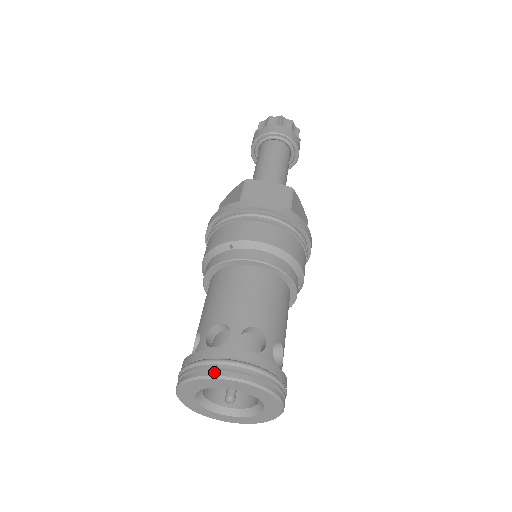
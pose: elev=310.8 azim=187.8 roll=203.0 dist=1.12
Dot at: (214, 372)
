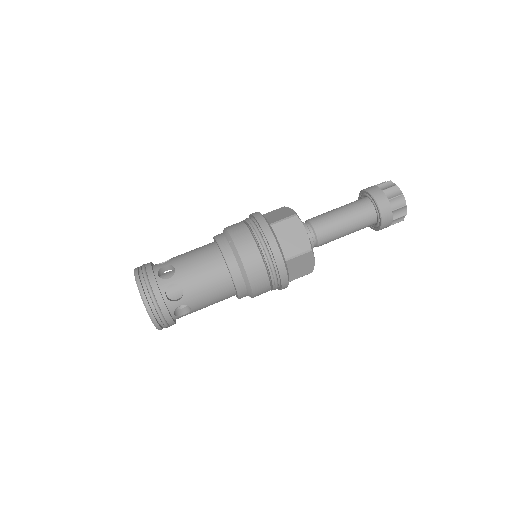
Dot at: (140, 284)
